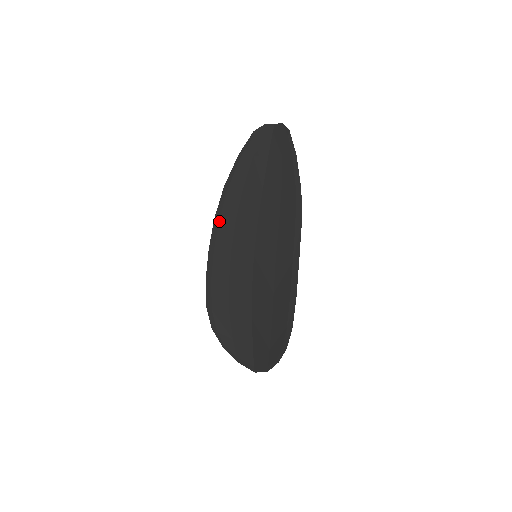
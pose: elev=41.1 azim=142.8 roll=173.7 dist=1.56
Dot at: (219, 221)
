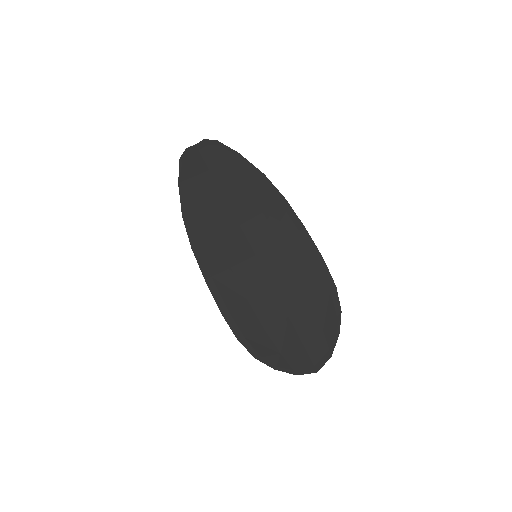
Dot at: (199, 248)
